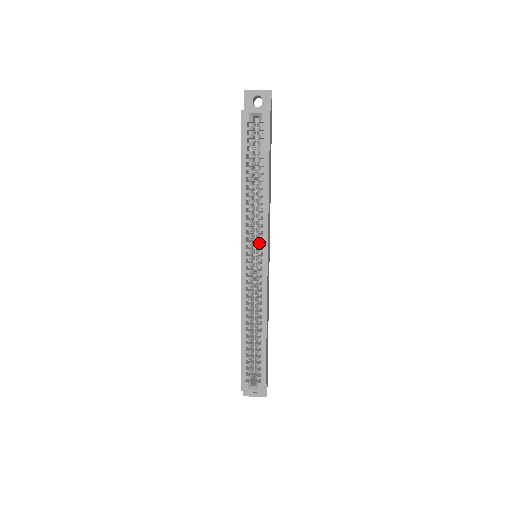
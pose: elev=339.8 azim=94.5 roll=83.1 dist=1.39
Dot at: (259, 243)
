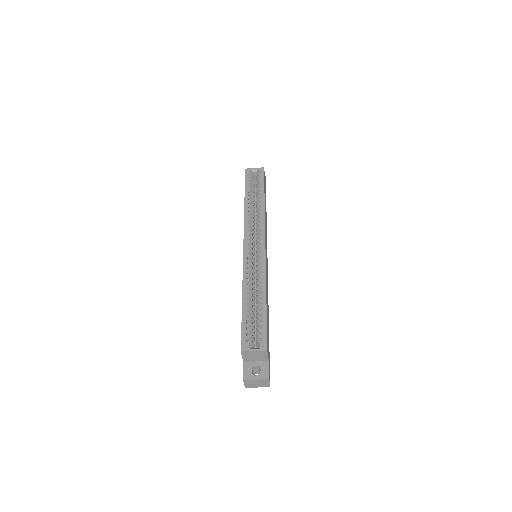
Dot at: (258, 233)
